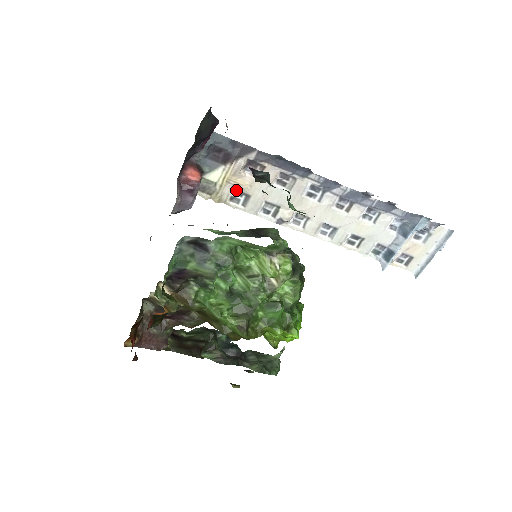
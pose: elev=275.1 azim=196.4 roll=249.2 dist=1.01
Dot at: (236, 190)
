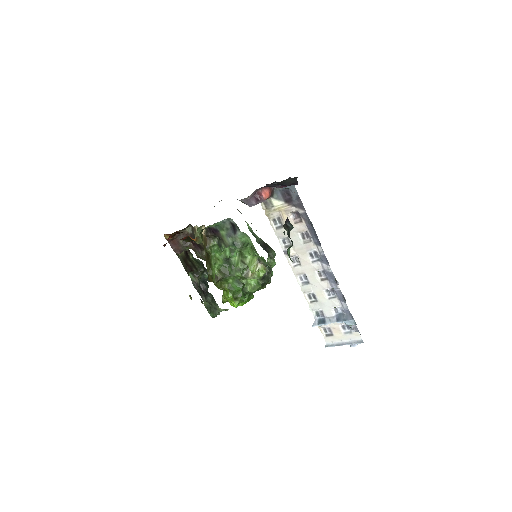
Dot at: (280, 218)
